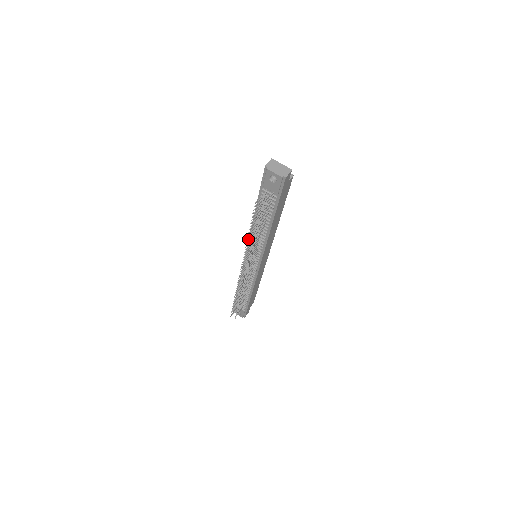
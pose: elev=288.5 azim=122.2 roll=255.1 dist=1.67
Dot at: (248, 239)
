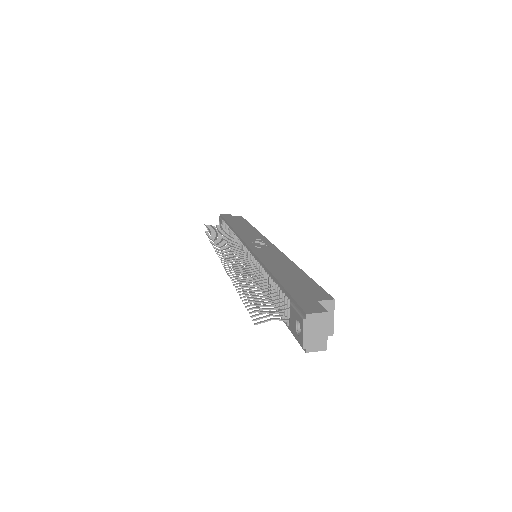
Dot at: (256, 254)
